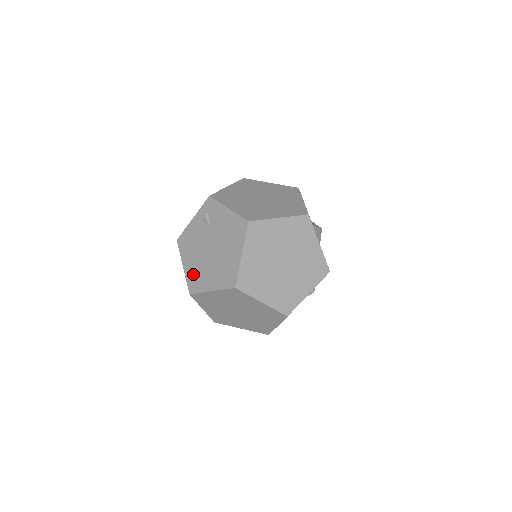
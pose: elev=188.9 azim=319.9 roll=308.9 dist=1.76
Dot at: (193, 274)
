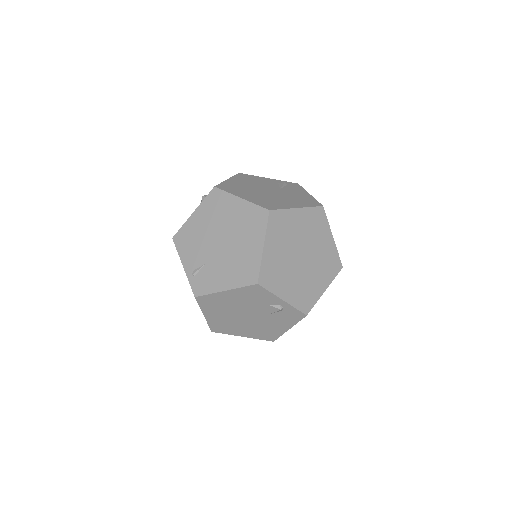
Dot at: (233, 185)
